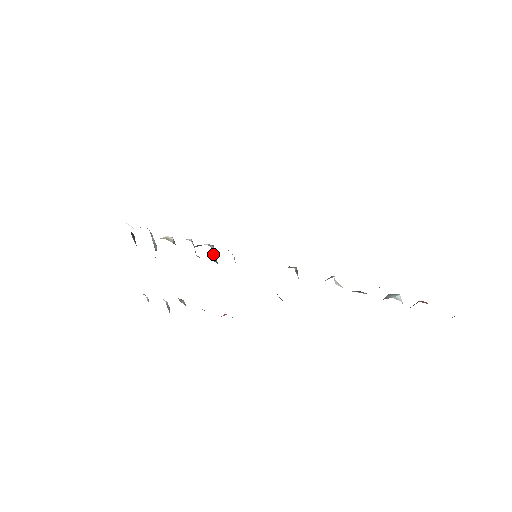
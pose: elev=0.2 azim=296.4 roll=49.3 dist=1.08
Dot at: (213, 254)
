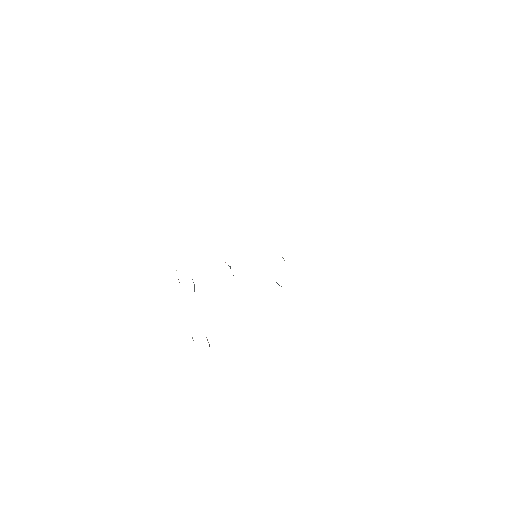
Dot at: occluded
